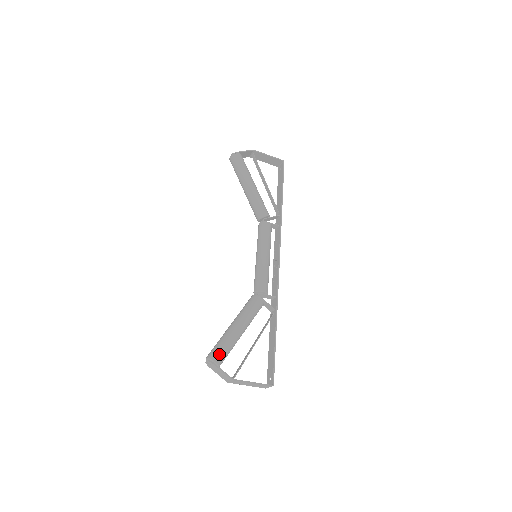
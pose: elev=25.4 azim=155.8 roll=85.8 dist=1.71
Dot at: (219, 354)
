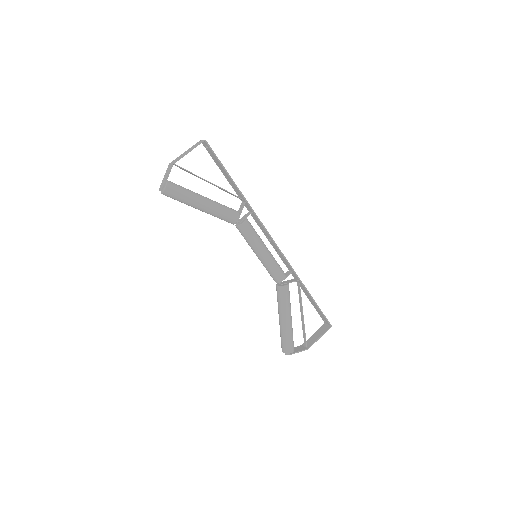
Dot at: (290, 347)
